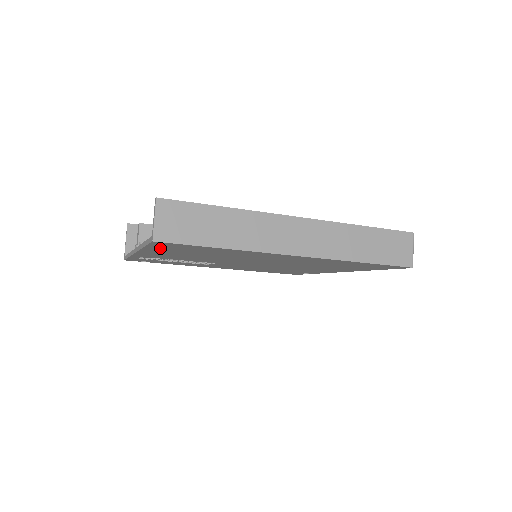
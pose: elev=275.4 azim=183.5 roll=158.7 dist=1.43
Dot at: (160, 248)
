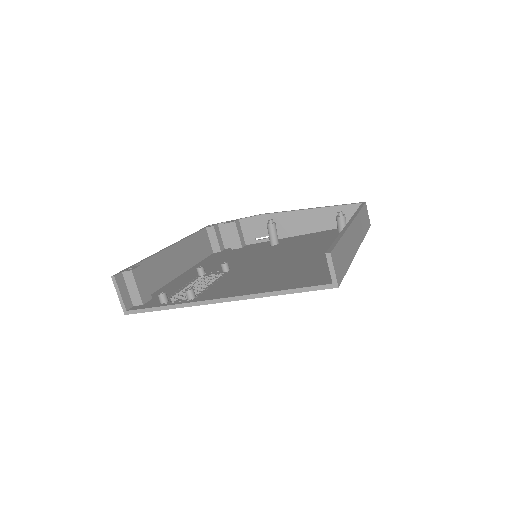
Dot at: occluded
